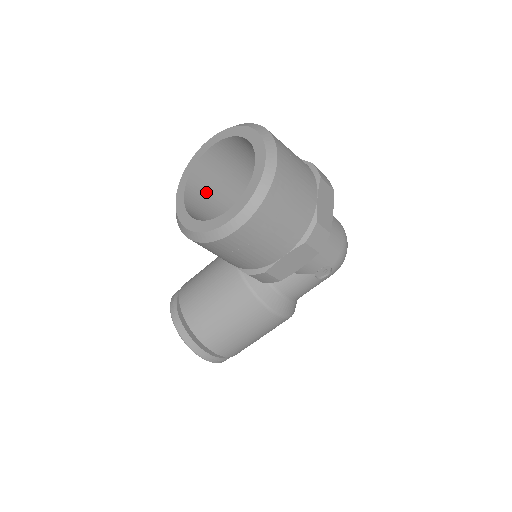
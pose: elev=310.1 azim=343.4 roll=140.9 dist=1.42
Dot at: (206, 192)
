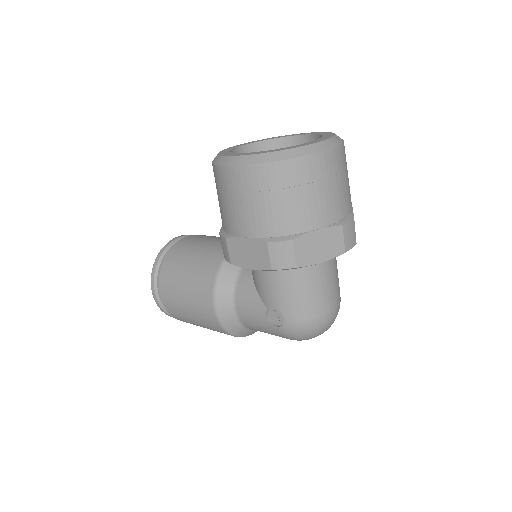
Dot at: occluded
